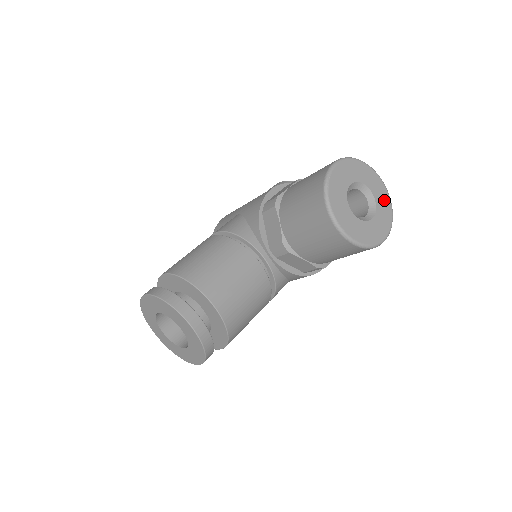
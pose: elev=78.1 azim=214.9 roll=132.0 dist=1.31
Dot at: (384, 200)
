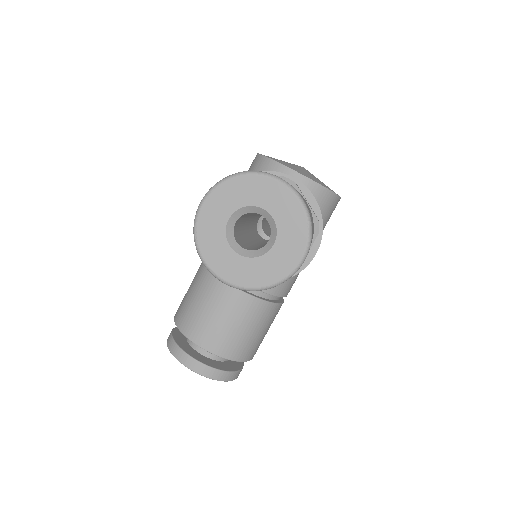
Dot at: (287, 207)
